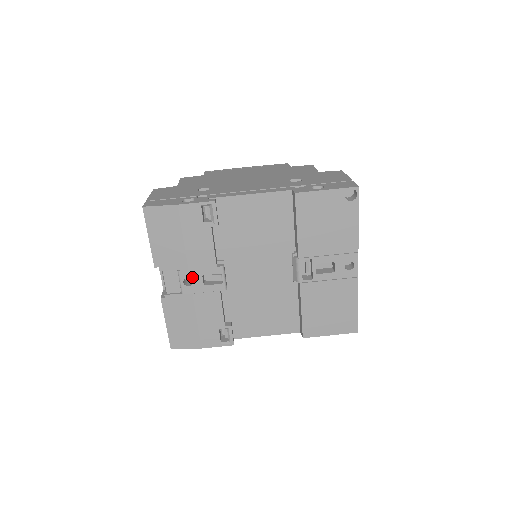
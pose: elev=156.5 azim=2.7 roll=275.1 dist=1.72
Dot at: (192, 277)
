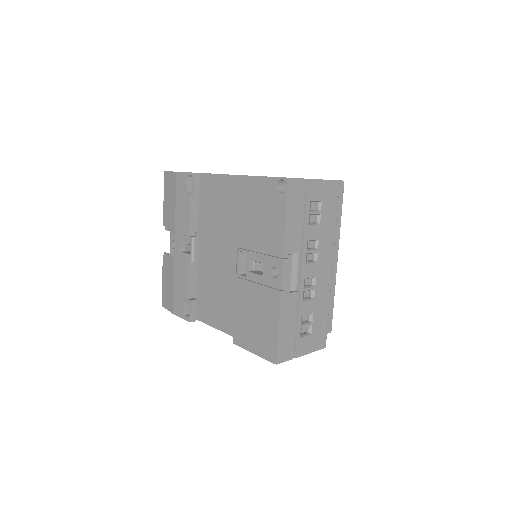
Dot at: (176, 241)
